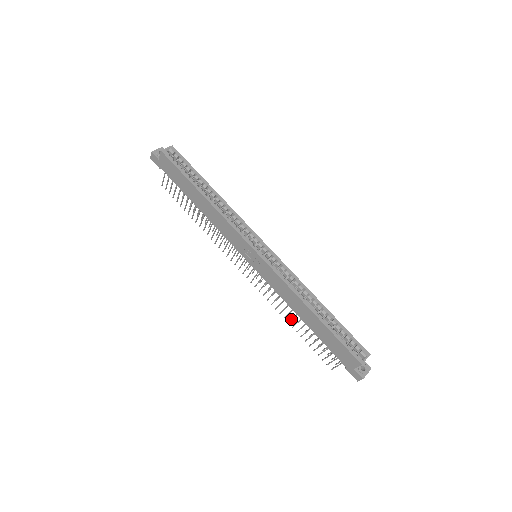
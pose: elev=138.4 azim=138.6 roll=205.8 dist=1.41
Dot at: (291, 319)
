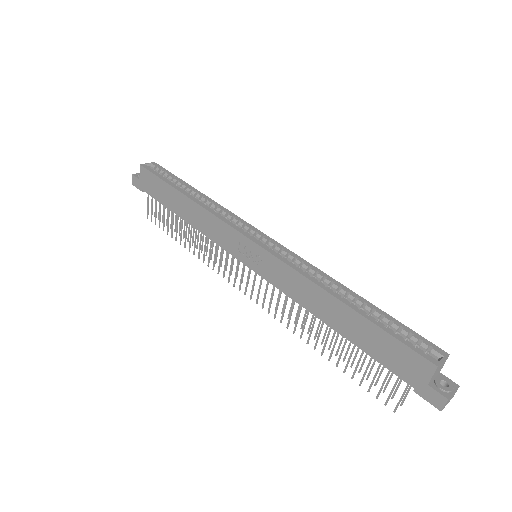
Dot at: occluded
